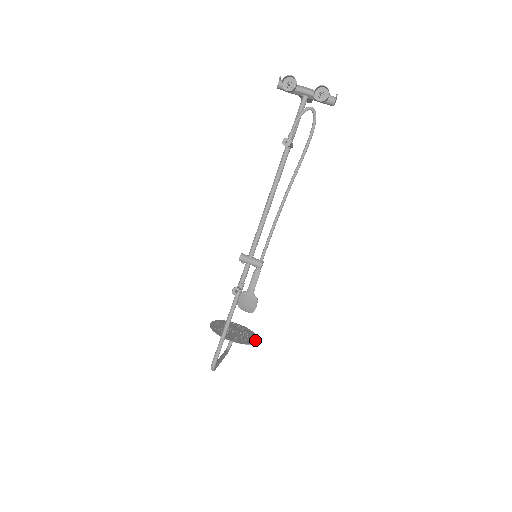
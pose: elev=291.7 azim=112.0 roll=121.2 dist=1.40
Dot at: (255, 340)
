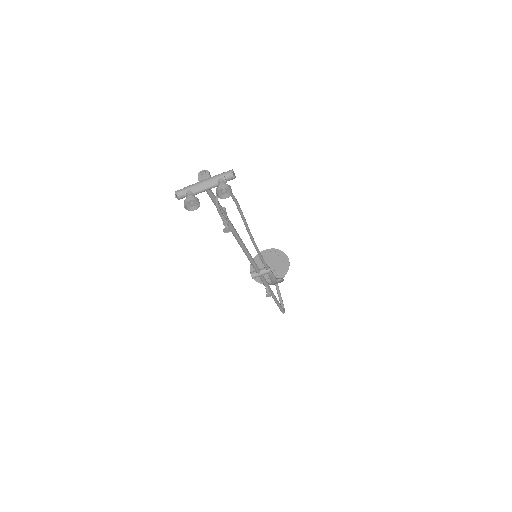
Dot at: (286, 261)
